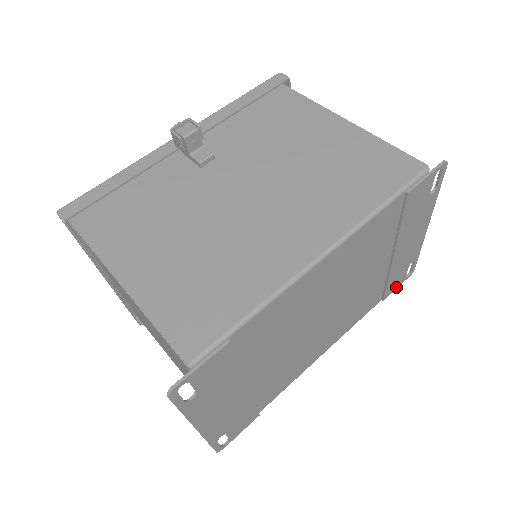
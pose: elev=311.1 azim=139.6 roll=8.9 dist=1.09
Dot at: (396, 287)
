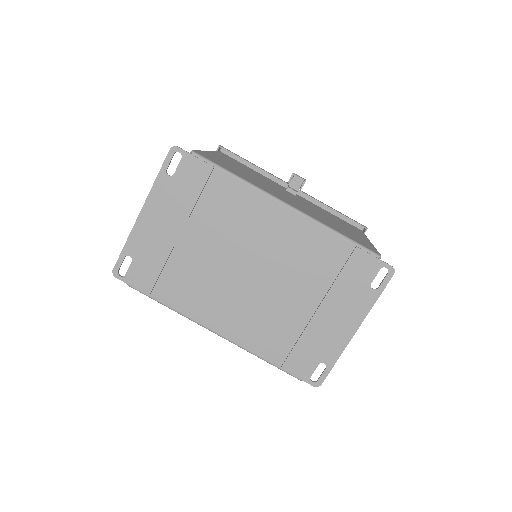
Dot at: (298, 374)
